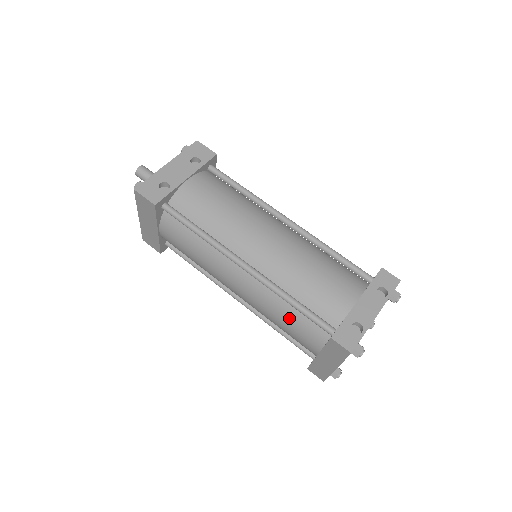
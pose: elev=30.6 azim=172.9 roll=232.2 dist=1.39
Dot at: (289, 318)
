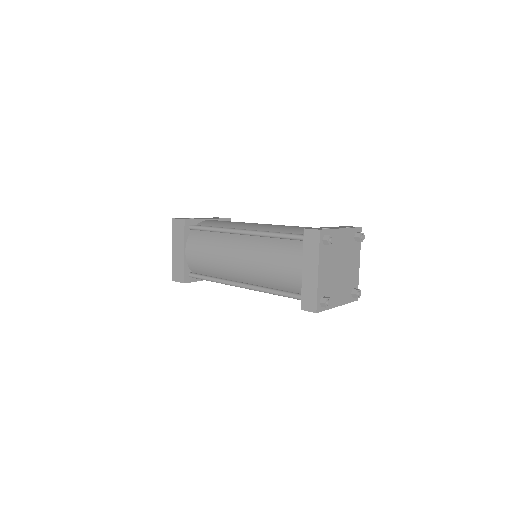
Dot at: (277, 251)
